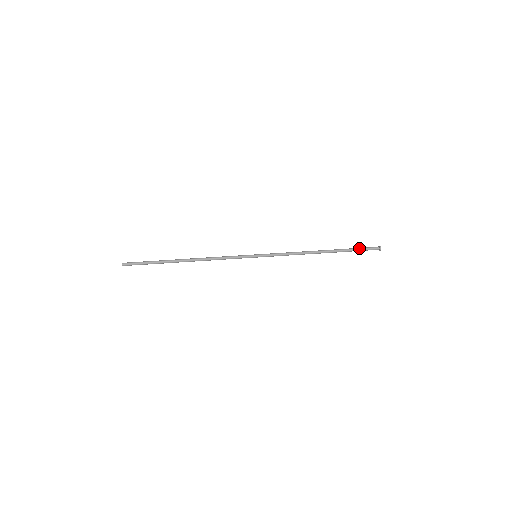
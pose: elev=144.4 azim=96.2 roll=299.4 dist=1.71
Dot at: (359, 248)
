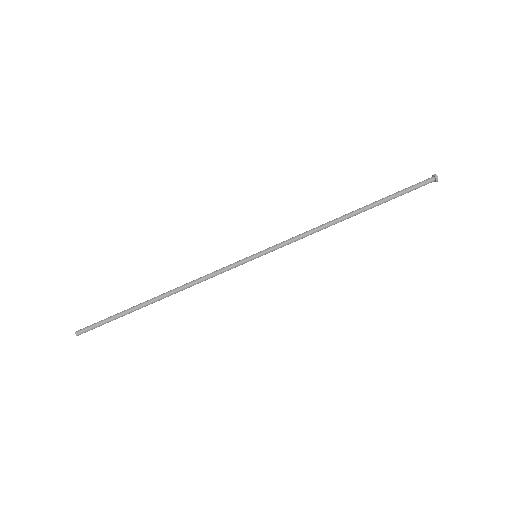
Dot at: (404, 190)
